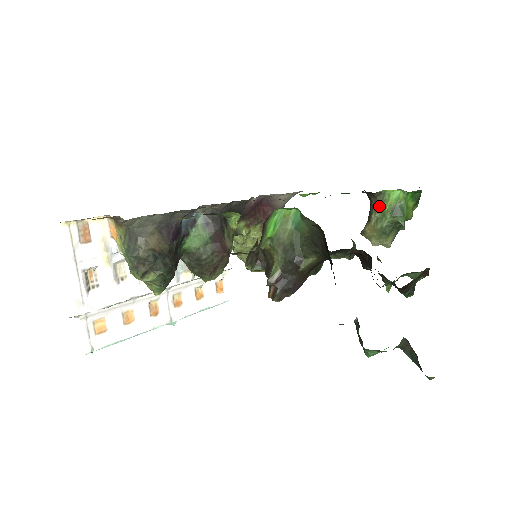
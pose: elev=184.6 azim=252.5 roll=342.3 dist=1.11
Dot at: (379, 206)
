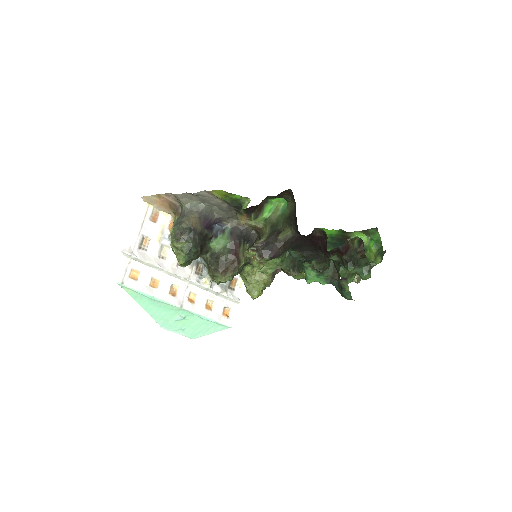
Dot at: occluded
